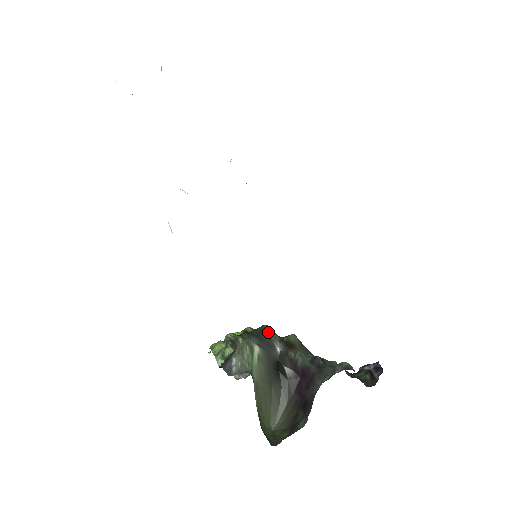
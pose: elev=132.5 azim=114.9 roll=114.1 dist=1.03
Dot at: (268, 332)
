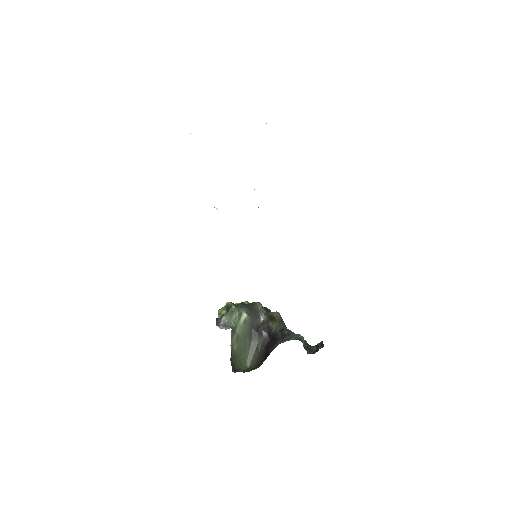
Dot at: (258, 307)
